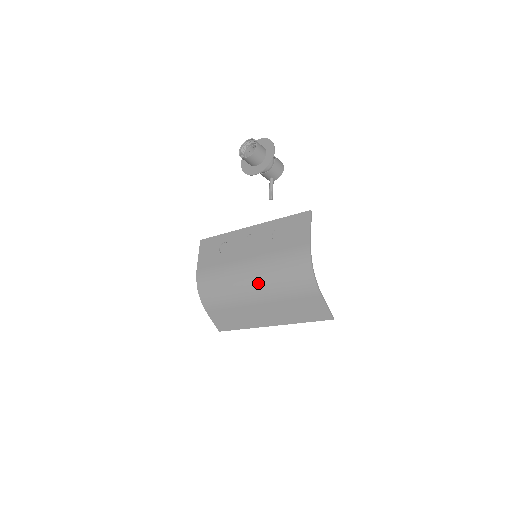
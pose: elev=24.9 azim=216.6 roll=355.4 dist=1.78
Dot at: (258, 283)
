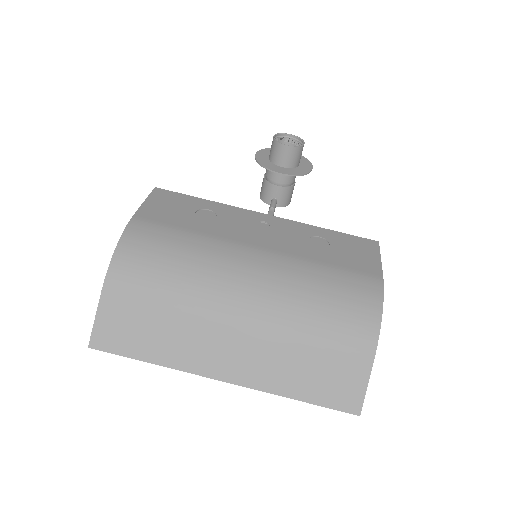
Dot at: (265, 288)
